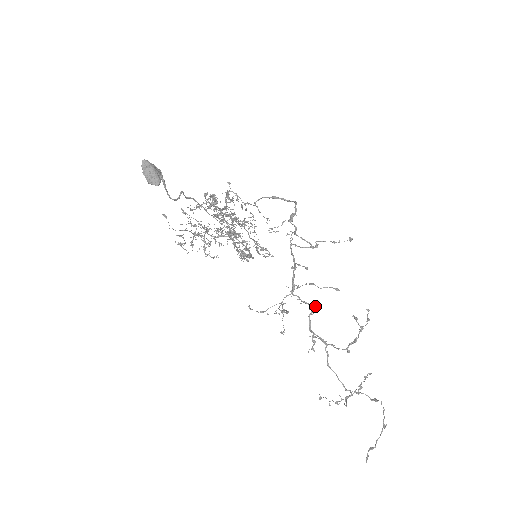
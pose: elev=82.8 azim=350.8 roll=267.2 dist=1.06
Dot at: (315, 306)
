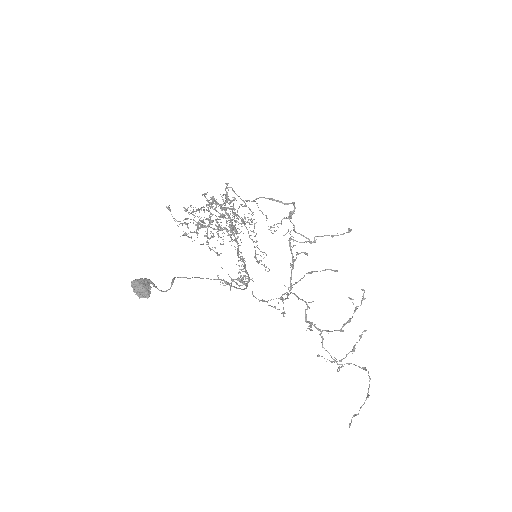
Dot at: (311, 302)
